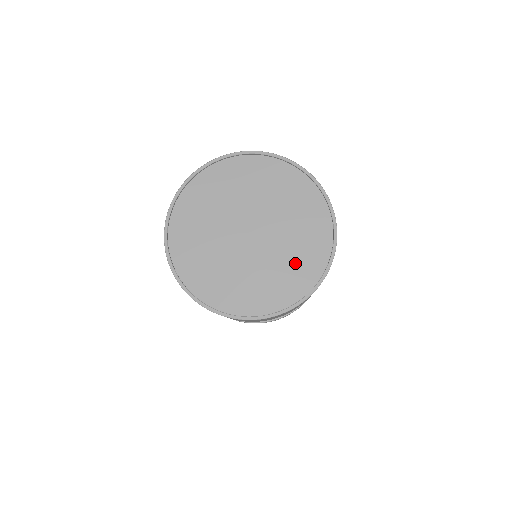
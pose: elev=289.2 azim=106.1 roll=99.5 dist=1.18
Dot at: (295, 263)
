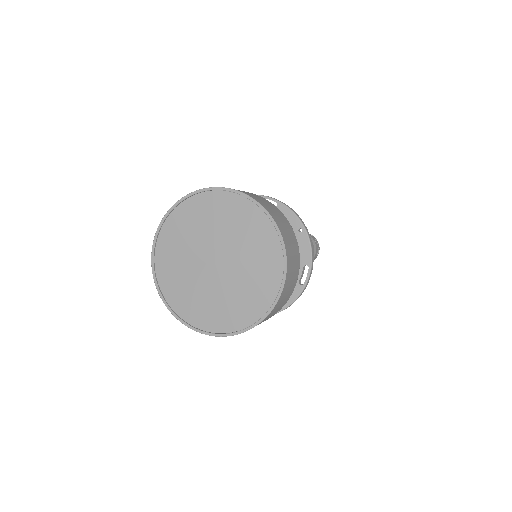
Dot at: (259, 256)
